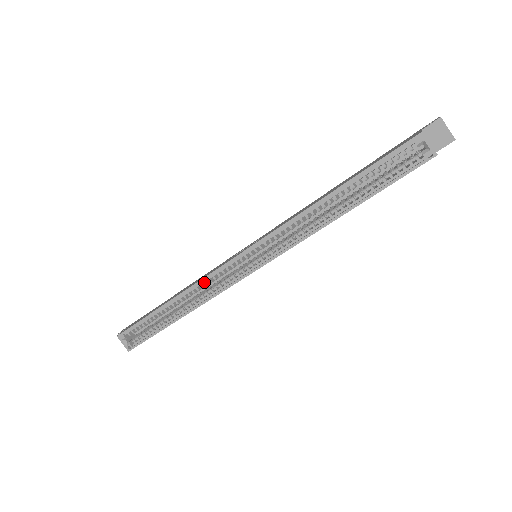
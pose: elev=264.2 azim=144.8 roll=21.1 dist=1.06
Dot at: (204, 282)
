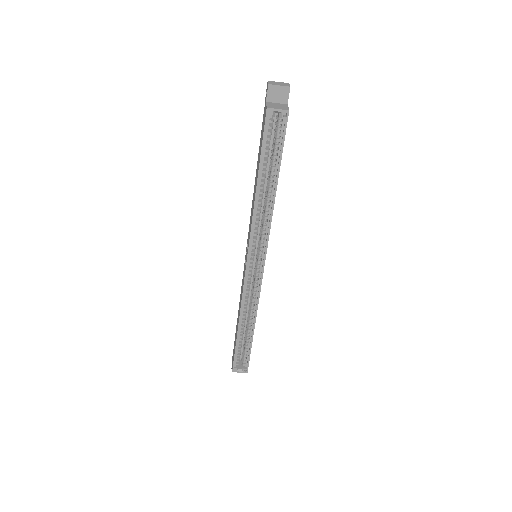
Dot at: (244, 300)
